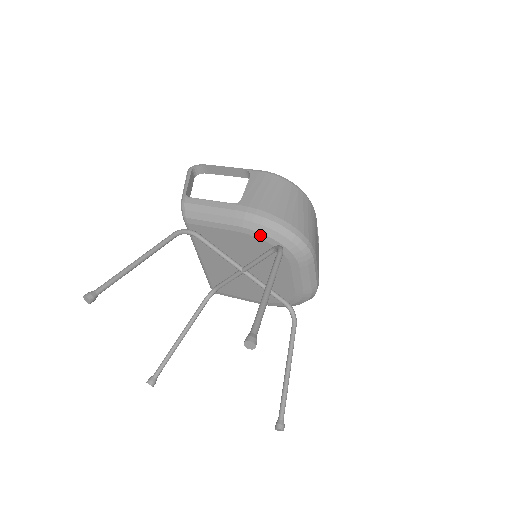
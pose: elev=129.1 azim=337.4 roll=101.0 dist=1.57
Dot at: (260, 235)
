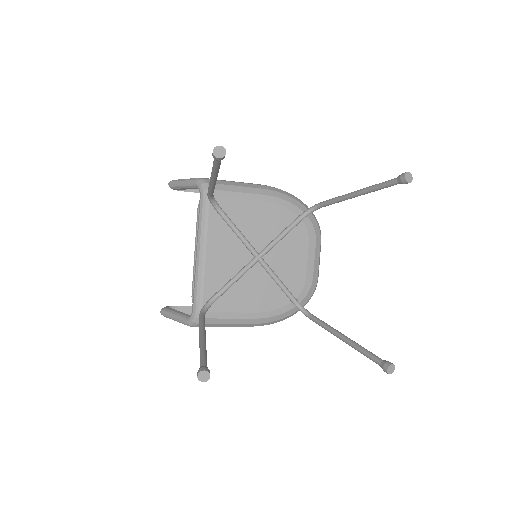
Dot at: (288, 204)
